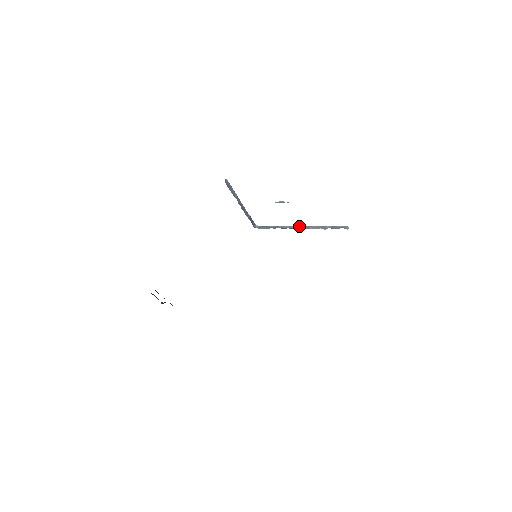
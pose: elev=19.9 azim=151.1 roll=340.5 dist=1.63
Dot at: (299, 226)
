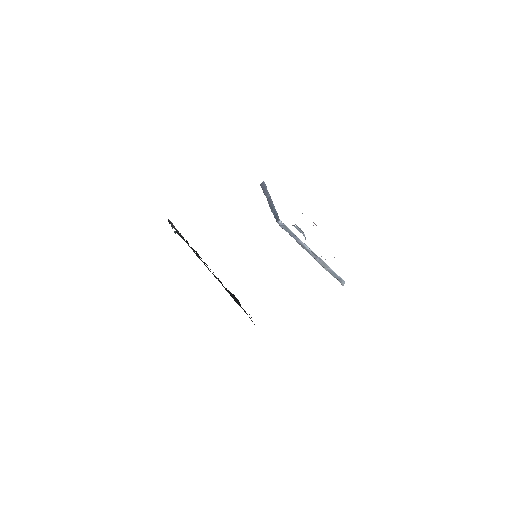
Dot at: (310, 249)
